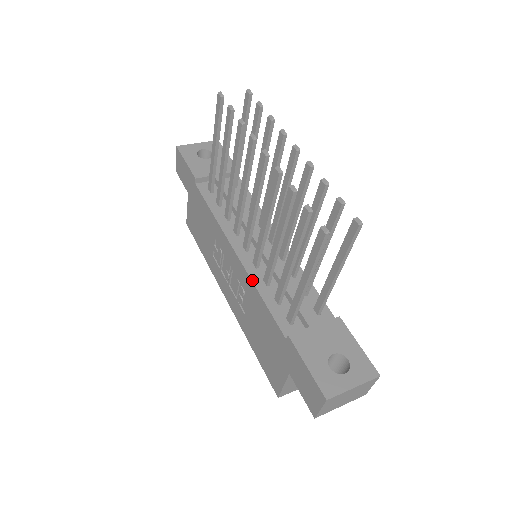
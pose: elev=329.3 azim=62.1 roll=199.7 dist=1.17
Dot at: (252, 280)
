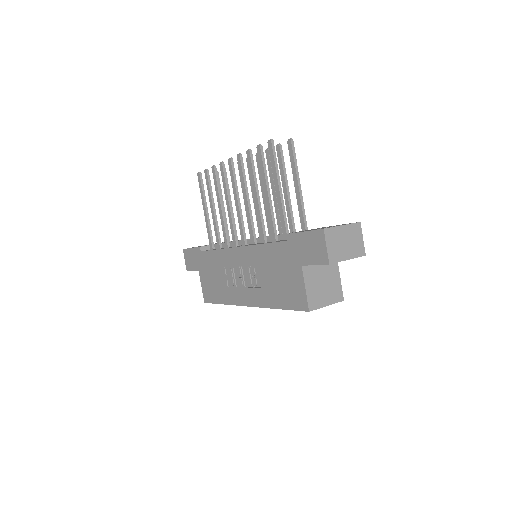
Dot at: (253, 245)
